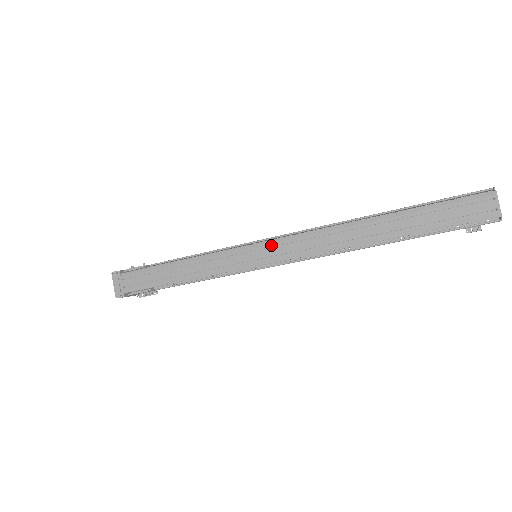
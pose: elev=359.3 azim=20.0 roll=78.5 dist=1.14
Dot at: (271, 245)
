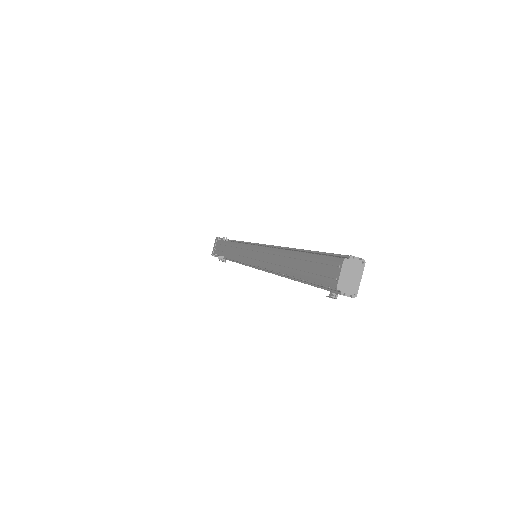
Dot at: (254, 249)
